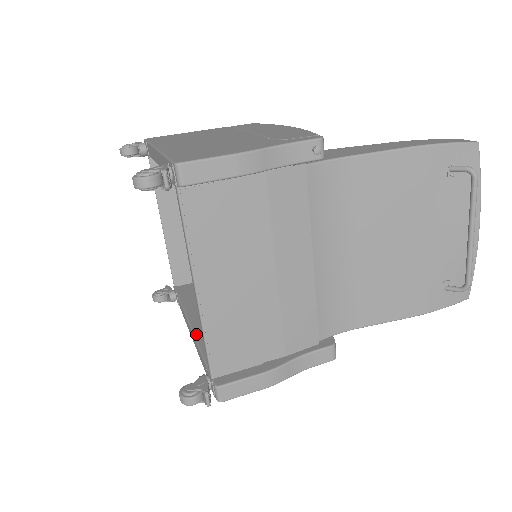
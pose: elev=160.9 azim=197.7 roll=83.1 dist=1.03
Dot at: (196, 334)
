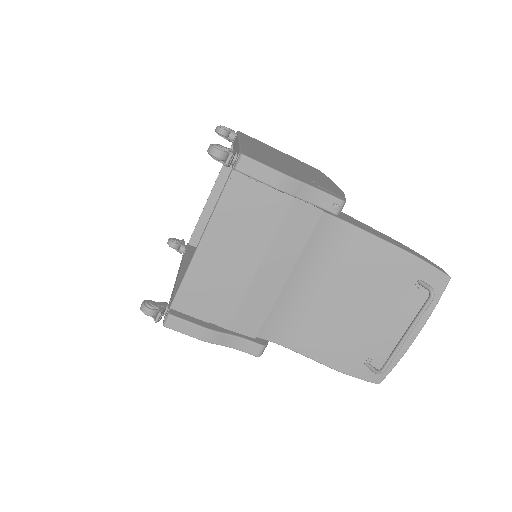
Dot at: (180, 279)
